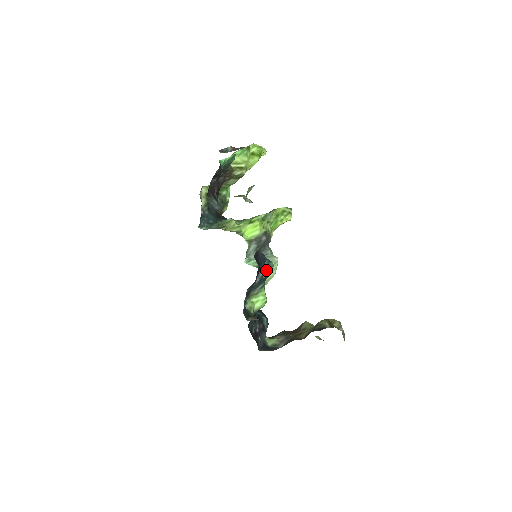
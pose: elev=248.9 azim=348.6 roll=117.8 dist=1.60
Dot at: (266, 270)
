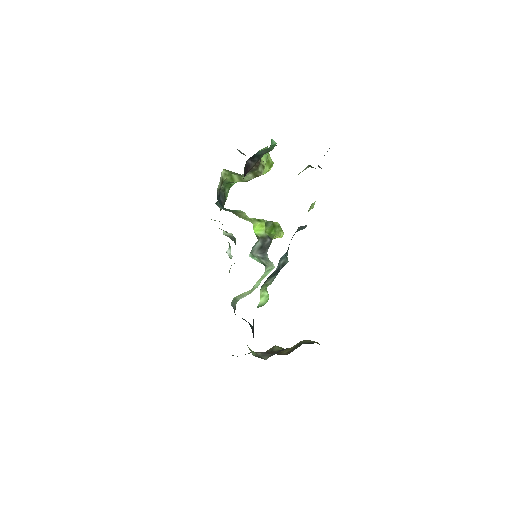
Dot at: (283, 262)
